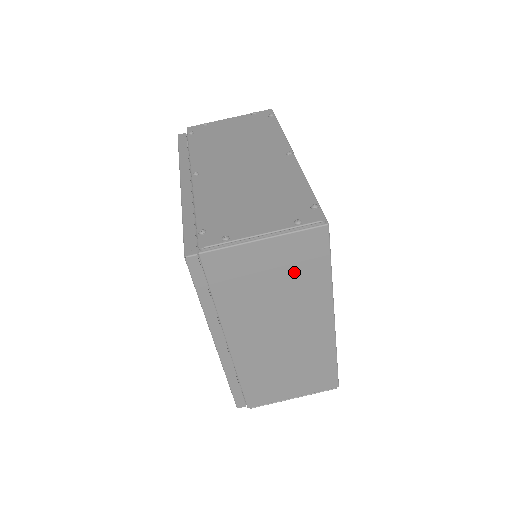
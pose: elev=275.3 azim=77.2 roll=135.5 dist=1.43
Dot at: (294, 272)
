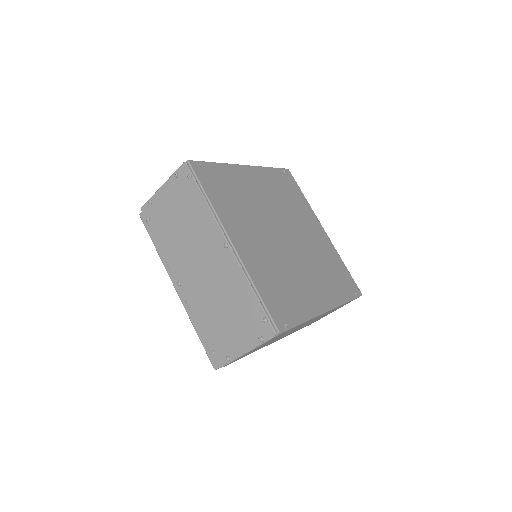
Dot at: occluded
